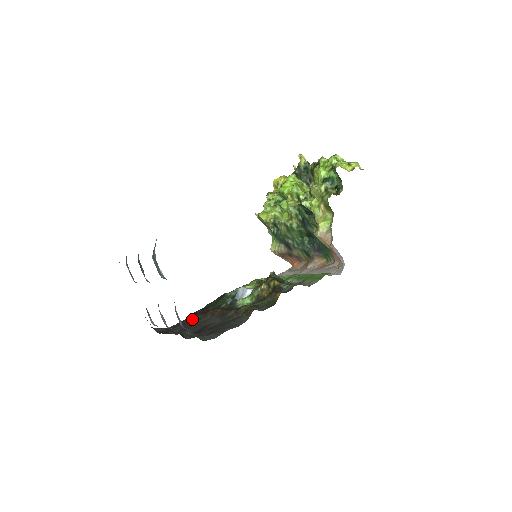
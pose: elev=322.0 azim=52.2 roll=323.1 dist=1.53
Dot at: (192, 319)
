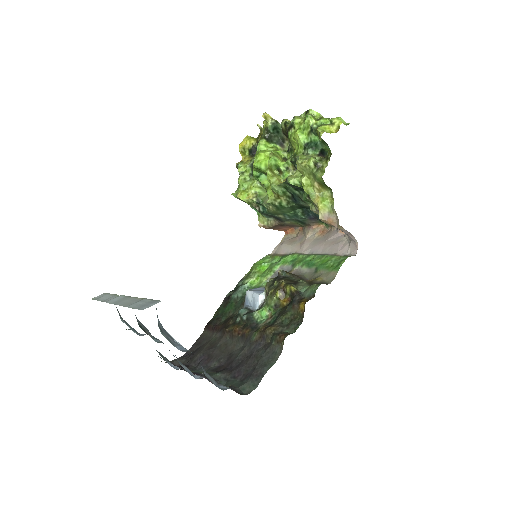
Dot at: (207, 338)
